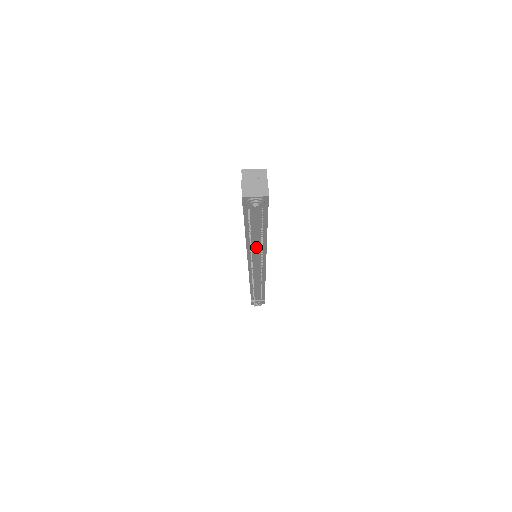
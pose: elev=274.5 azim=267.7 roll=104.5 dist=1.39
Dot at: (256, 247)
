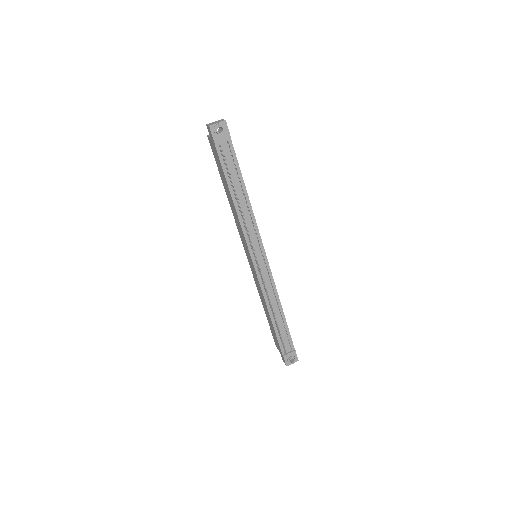
Dot at: (245, 215)
